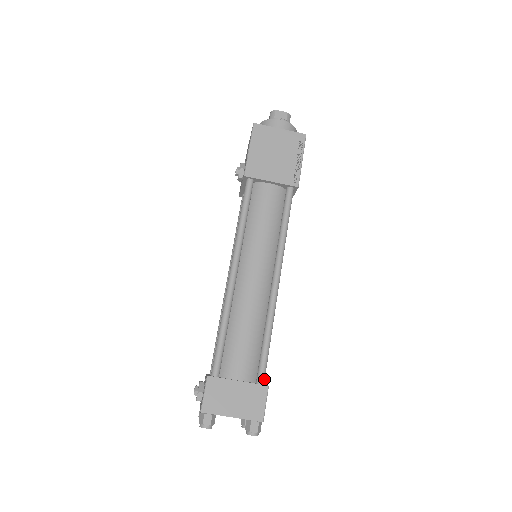
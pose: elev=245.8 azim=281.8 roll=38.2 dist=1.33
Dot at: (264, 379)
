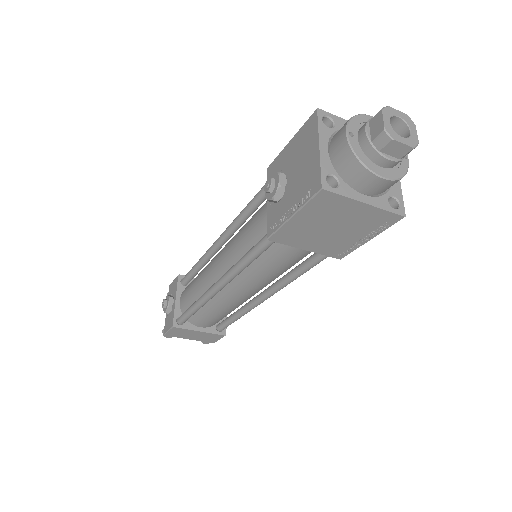
Dot at: (224, 329)
